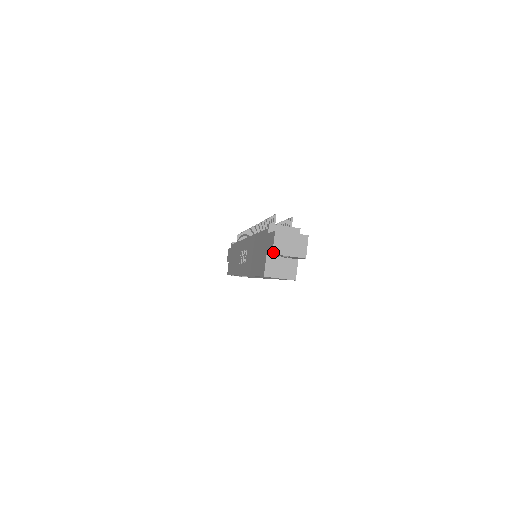
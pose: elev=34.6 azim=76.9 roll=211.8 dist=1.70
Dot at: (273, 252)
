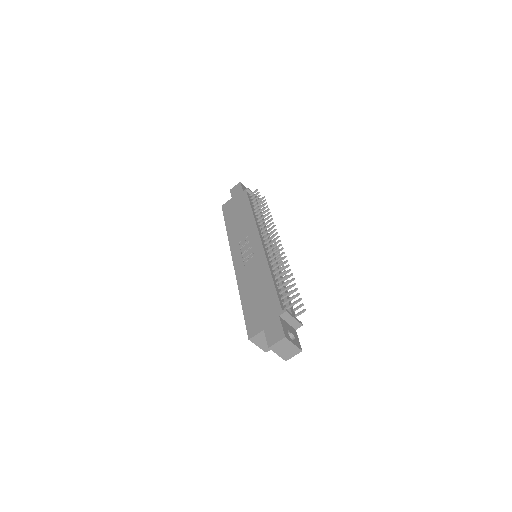
Dot at: (270, 347)
